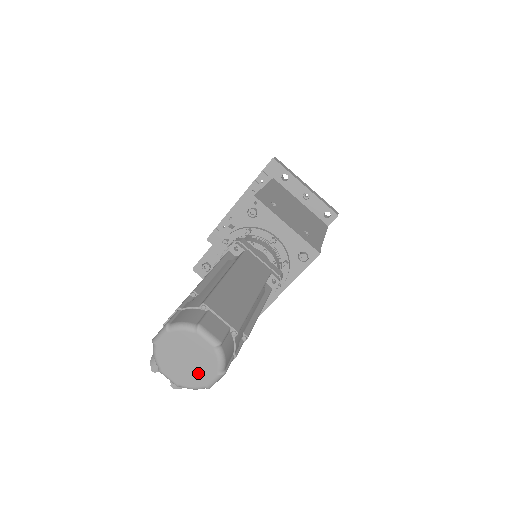
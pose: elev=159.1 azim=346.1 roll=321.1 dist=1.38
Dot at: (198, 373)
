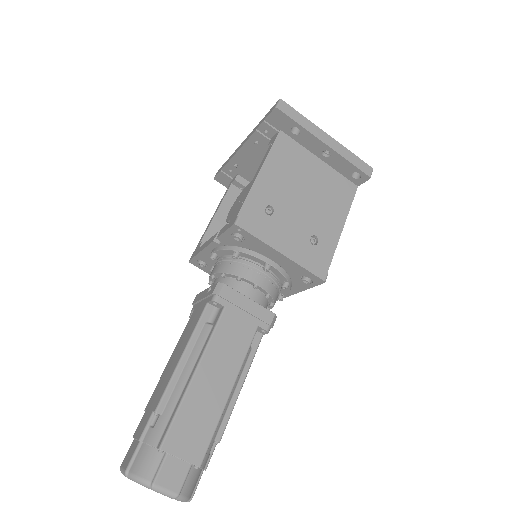
Dot at: occluded
